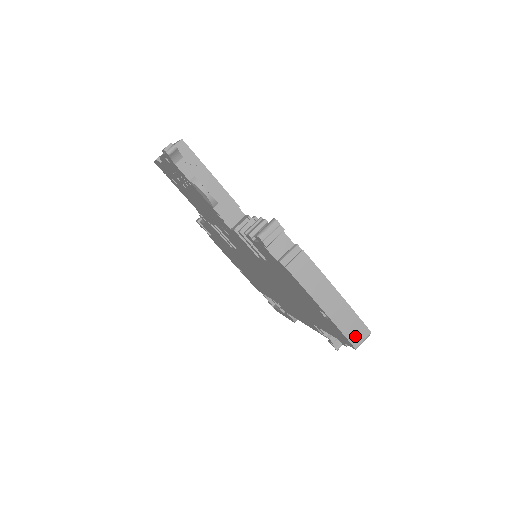
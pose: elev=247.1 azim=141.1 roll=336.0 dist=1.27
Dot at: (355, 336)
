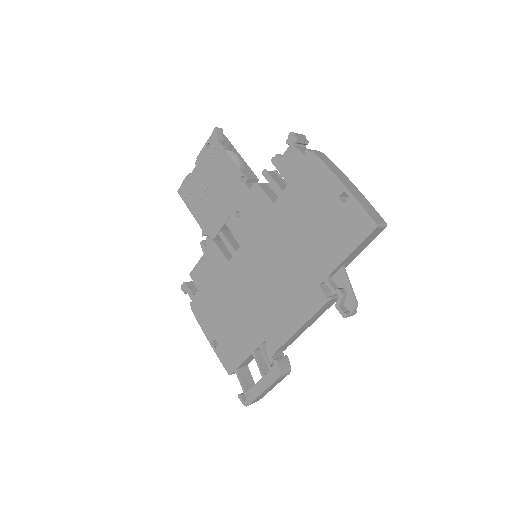
Dot at: (374, 216)
